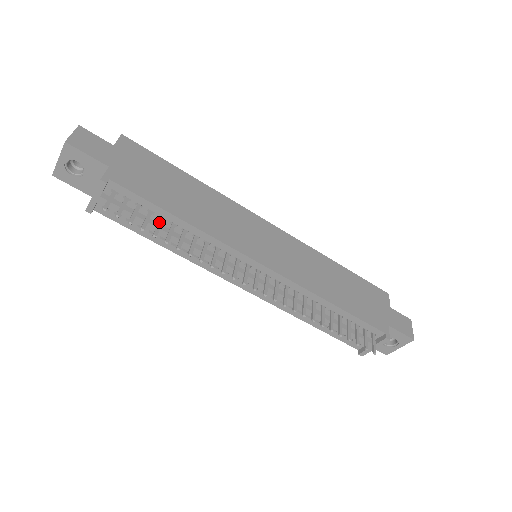
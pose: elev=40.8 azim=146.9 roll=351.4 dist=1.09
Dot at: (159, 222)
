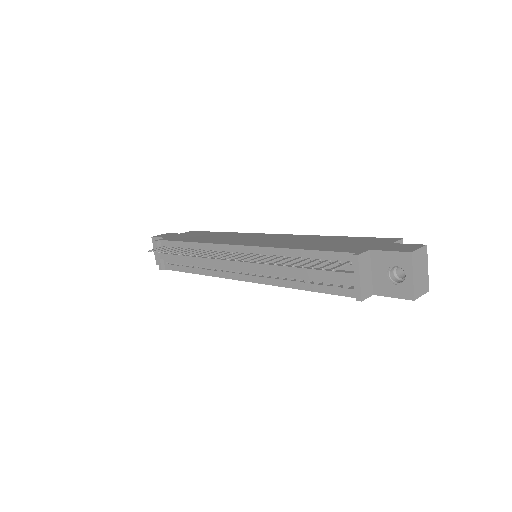
Dot at: (179, 249)
